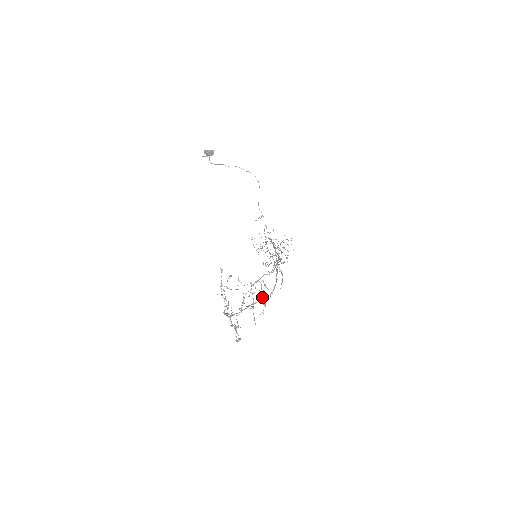
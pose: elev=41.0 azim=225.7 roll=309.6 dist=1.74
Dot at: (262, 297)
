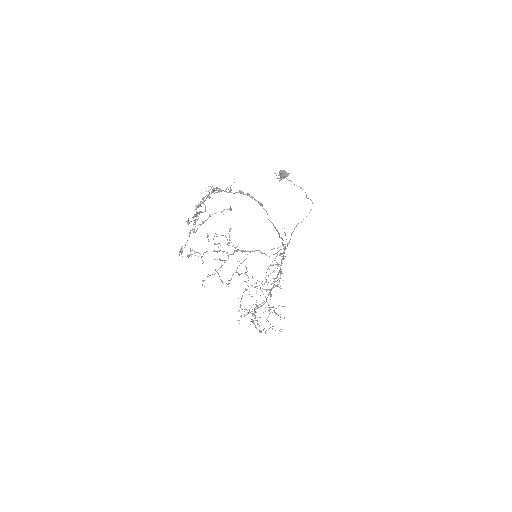
Dot at: occluded
